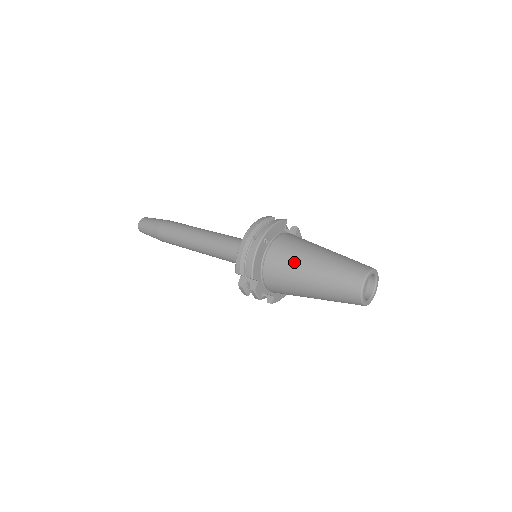
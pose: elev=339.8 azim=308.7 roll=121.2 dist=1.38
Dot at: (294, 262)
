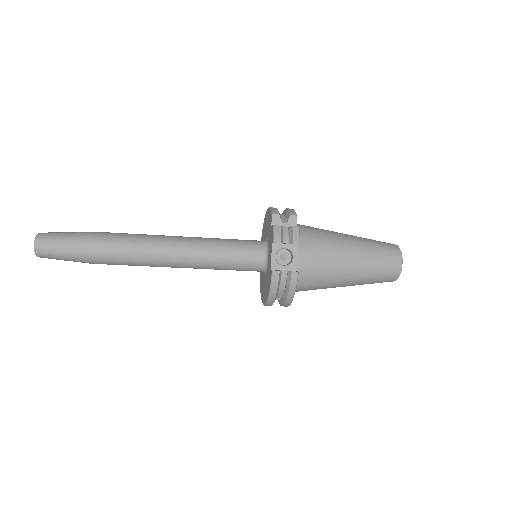
Dot at: occluded
